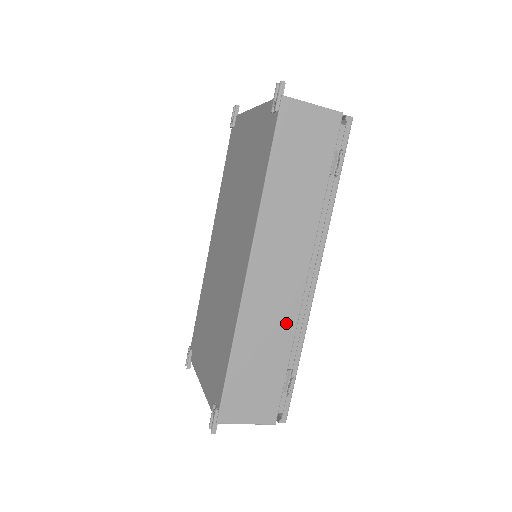
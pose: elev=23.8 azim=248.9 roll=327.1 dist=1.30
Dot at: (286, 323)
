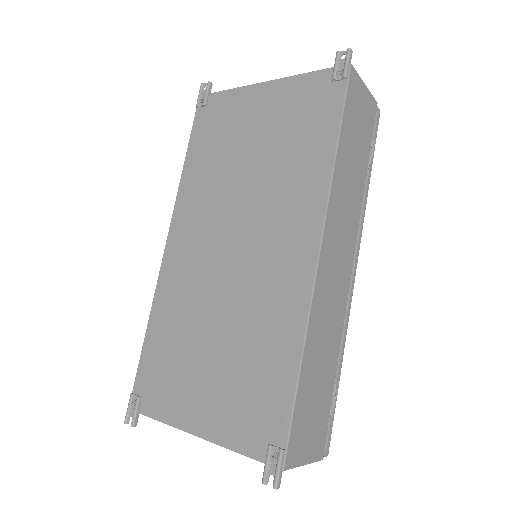
Dot at: (337, 325)
